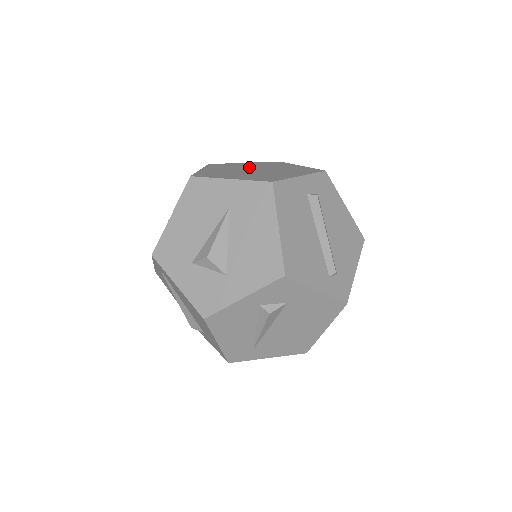
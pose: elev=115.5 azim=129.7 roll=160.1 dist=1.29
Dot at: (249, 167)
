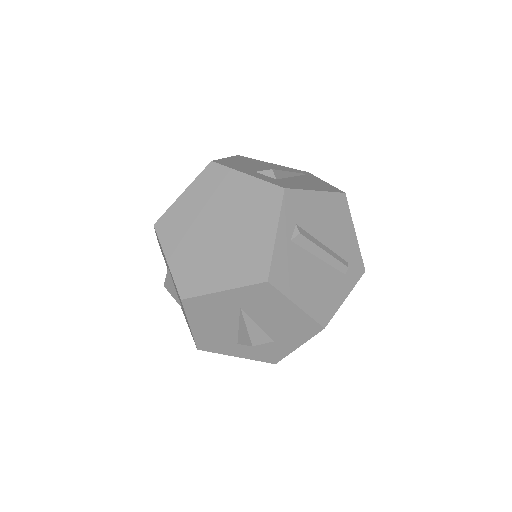
Dot at: (203, 218)
